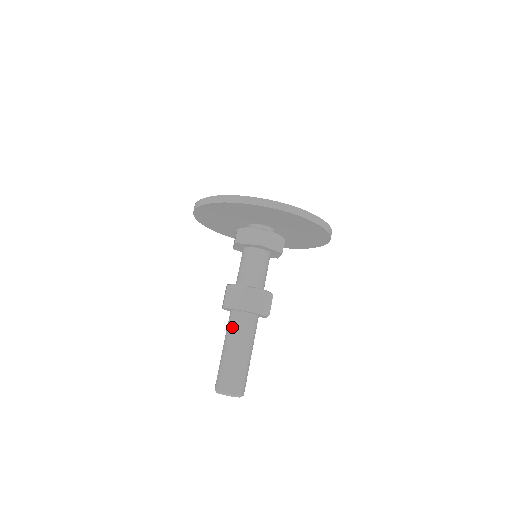
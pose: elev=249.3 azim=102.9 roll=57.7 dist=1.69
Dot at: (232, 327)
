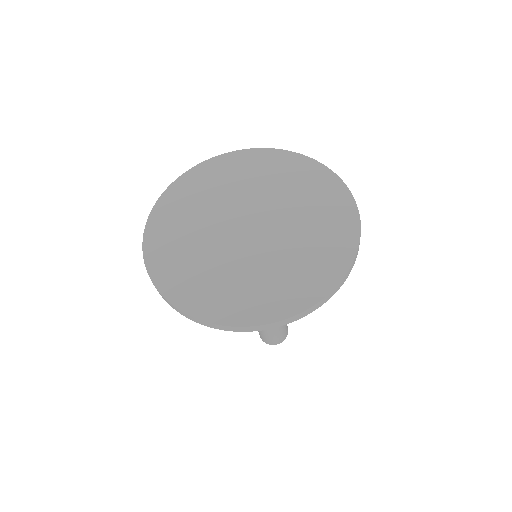
Dot at: occluded
